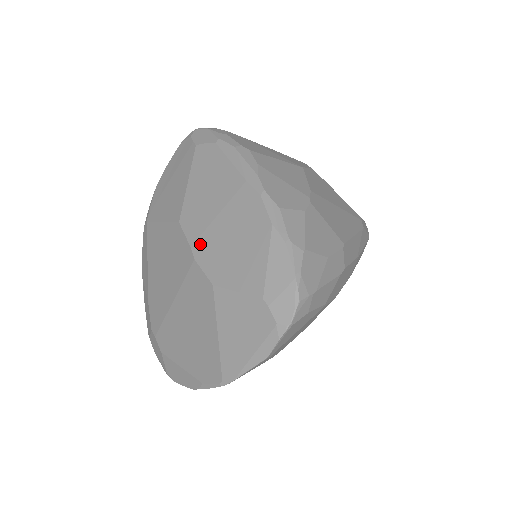
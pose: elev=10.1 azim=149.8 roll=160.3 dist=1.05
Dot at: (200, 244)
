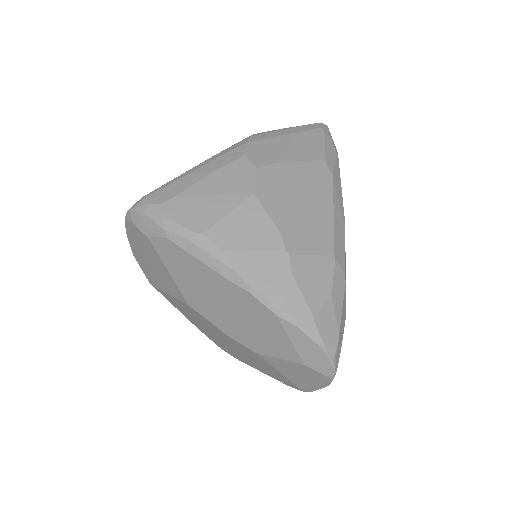
Dot at: (222, 325)
